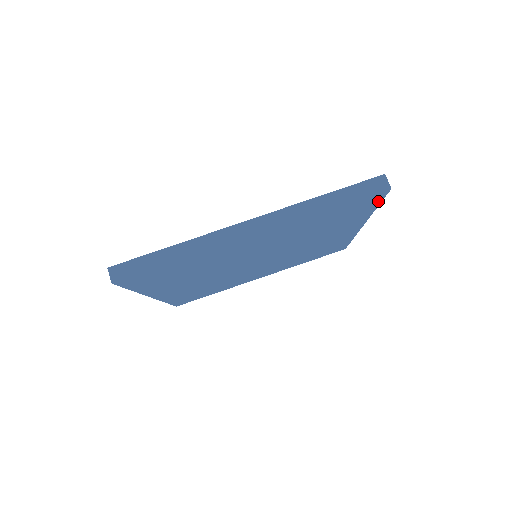
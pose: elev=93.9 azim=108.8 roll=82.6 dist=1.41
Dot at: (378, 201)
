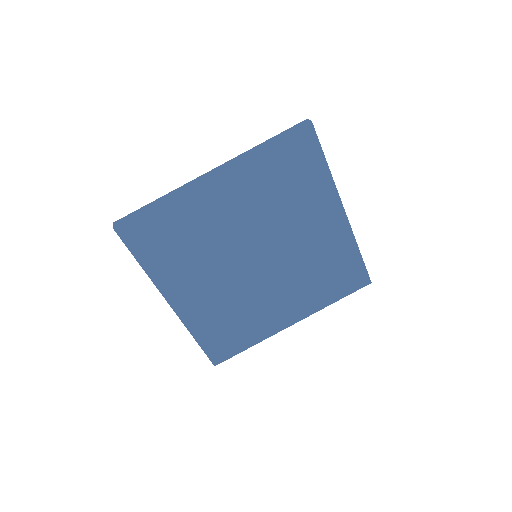
Dot at: (317, 147)
